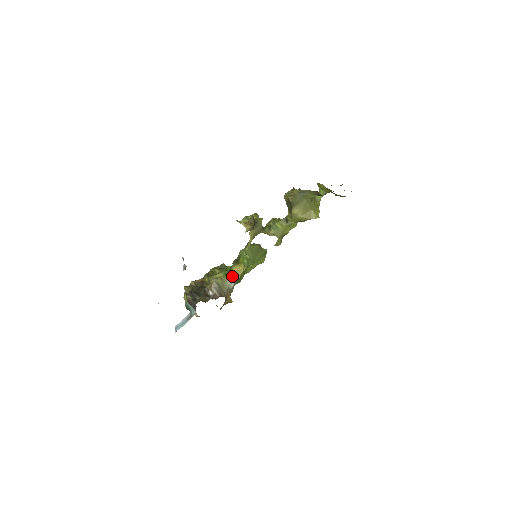
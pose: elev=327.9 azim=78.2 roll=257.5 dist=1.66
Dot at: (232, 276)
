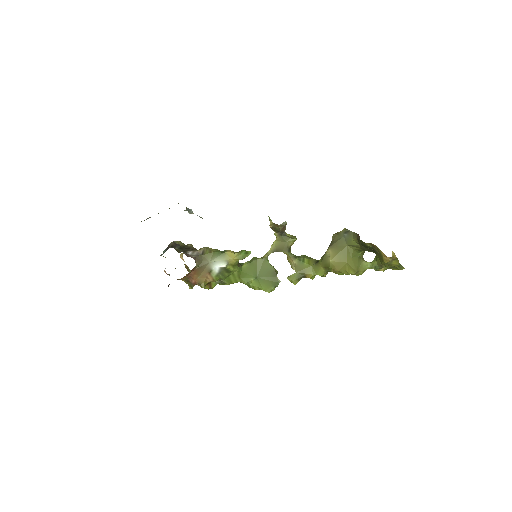
Dot at: (220, 255)
